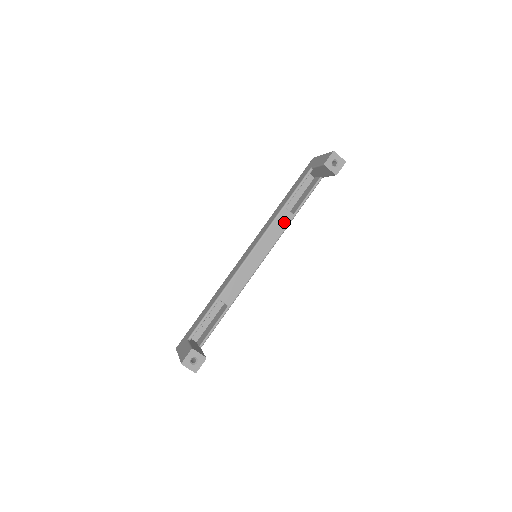
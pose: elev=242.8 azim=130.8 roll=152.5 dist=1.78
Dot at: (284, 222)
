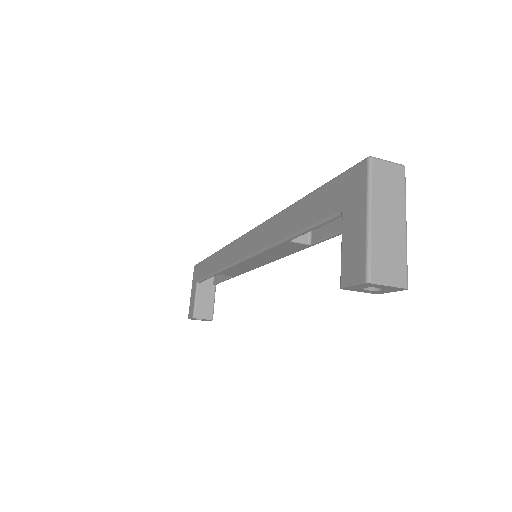
Dot at: (292, 249)
